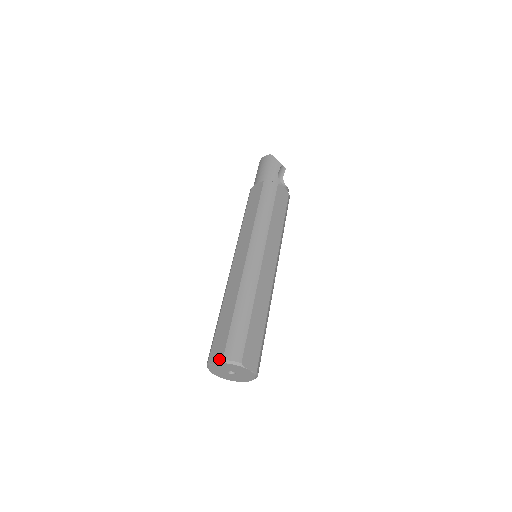
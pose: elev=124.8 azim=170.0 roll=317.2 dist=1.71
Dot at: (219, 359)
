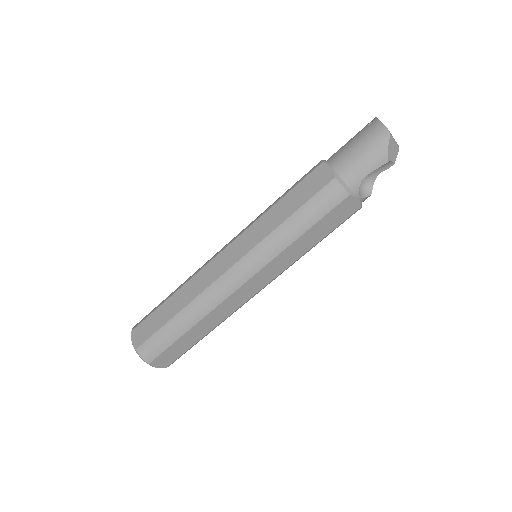
Dot at: (135, 344)
